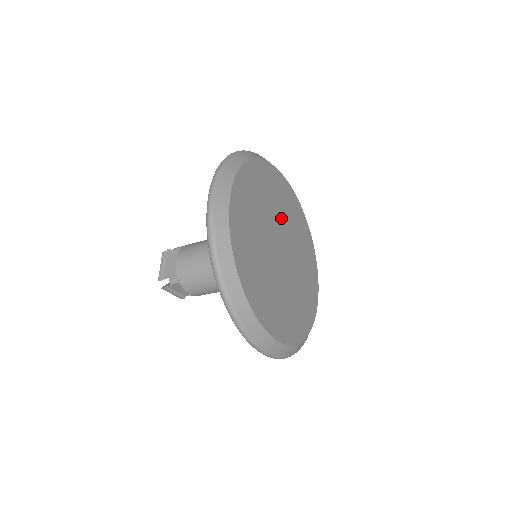
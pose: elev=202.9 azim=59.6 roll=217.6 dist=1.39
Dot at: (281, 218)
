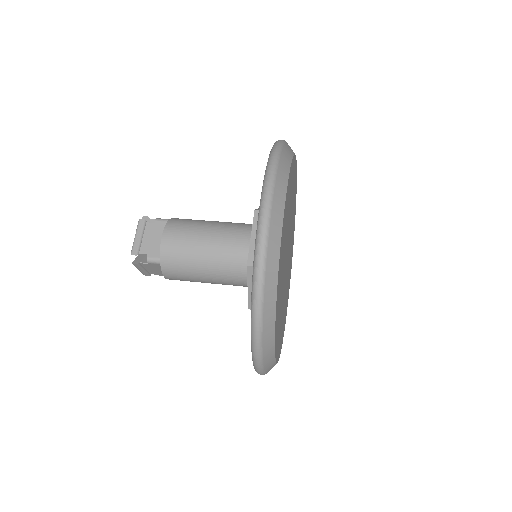
Dot at: (286, 244)
